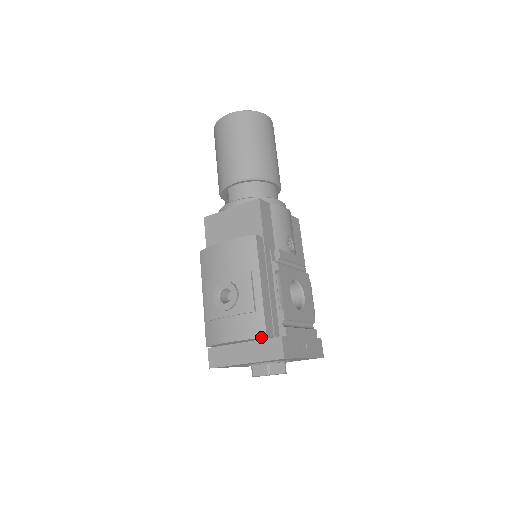
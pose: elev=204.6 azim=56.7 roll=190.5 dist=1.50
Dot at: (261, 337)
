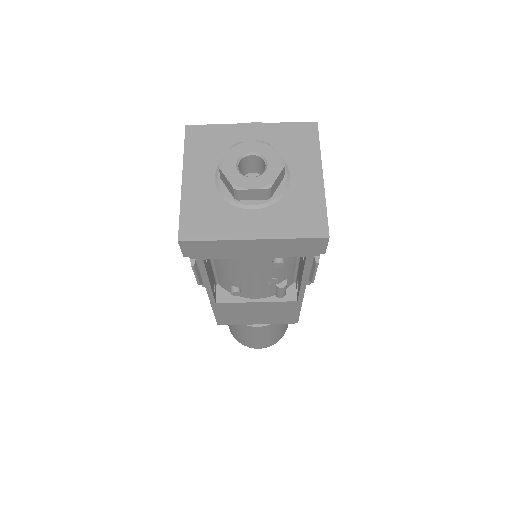
Dot at: occluded
